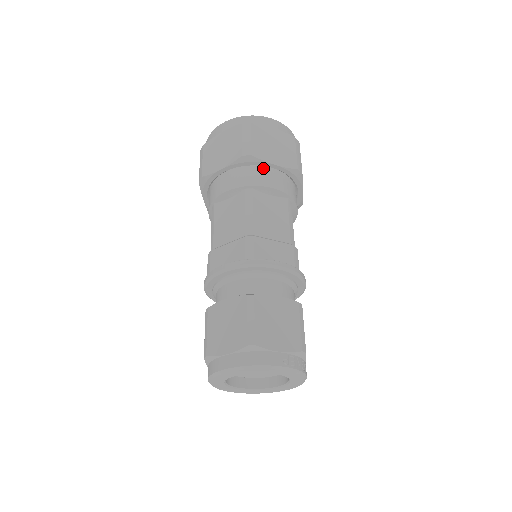
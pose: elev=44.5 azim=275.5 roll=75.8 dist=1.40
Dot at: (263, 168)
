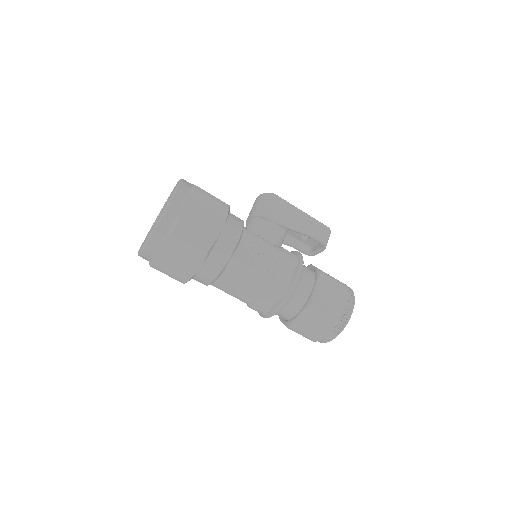
Dot at: occluded
